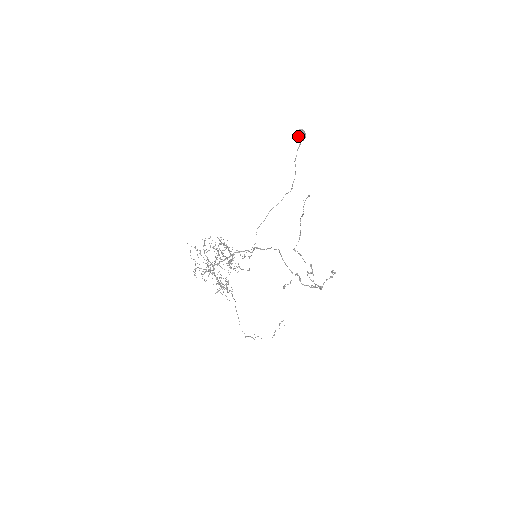
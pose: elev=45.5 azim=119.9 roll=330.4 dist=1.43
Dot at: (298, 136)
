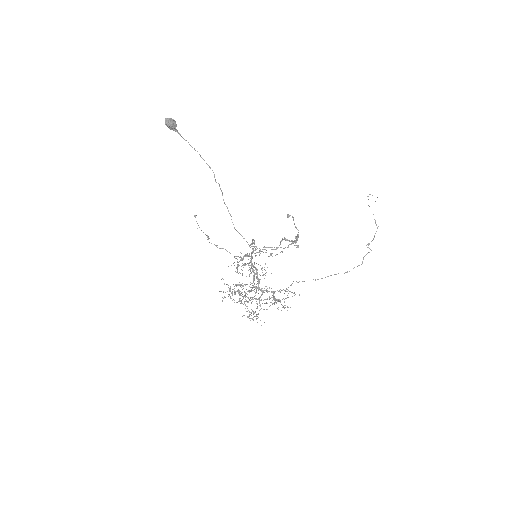
Dot at: (171, 125)
